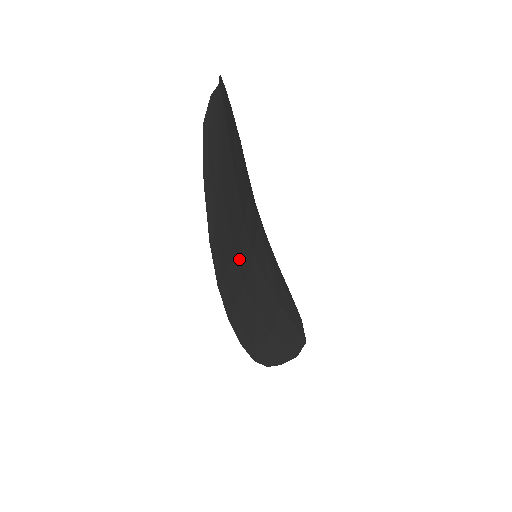
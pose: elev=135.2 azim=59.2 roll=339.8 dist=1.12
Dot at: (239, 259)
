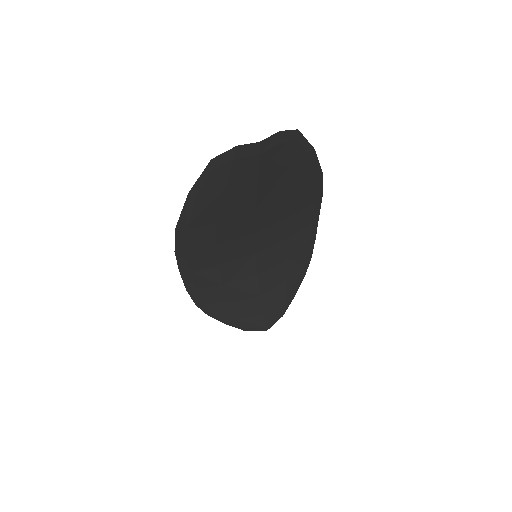
Dot at: (223, 249)
